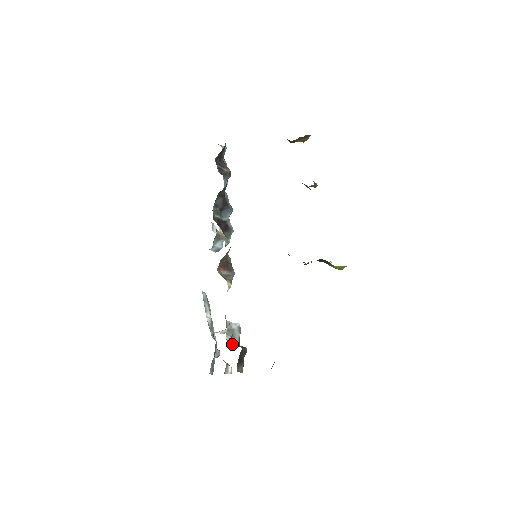
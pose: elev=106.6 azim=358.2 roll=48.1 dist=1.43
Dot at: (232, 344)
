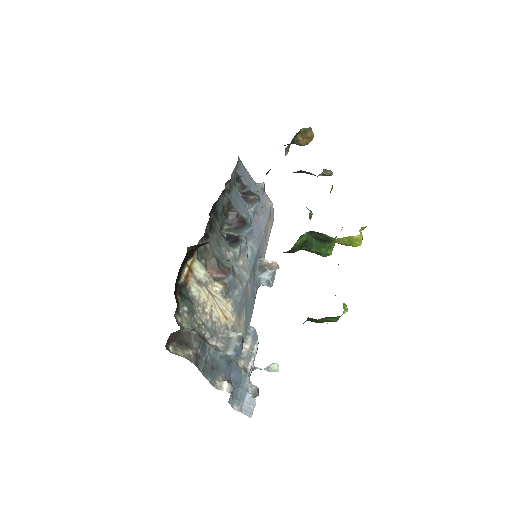
Dot at: (223, 351)
